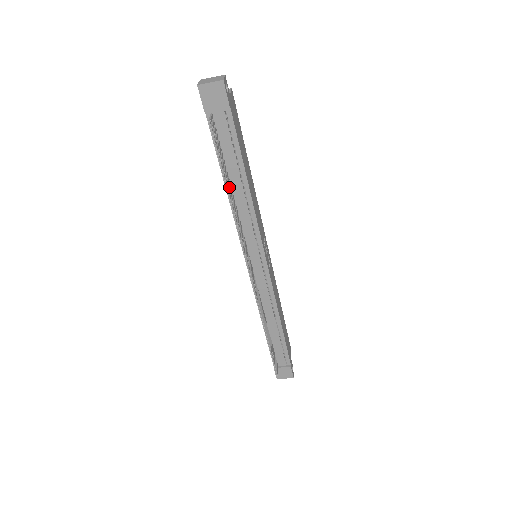
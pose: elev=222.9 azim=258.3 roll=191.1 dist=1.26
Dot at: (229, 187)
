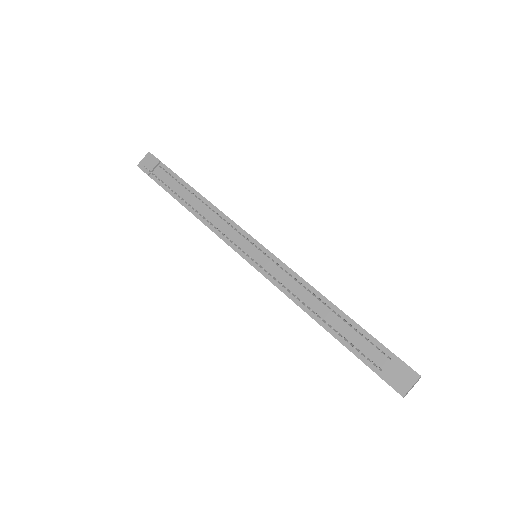
Dot at: occluded
